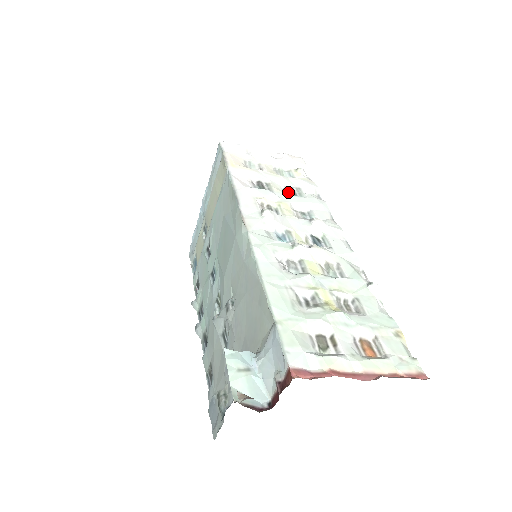
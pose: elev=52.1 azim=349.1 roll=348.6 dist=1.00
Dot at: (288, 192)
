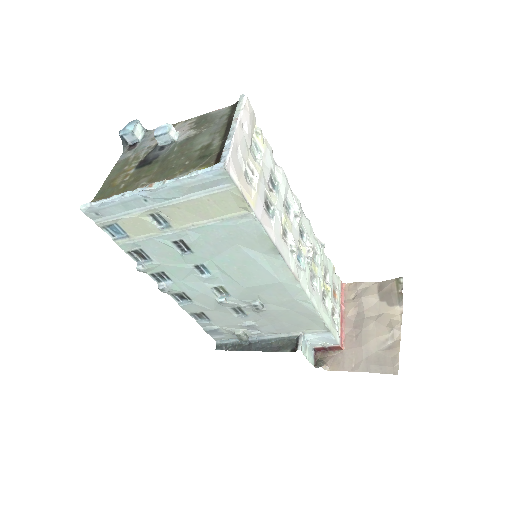
Dot at: (271, 186)
